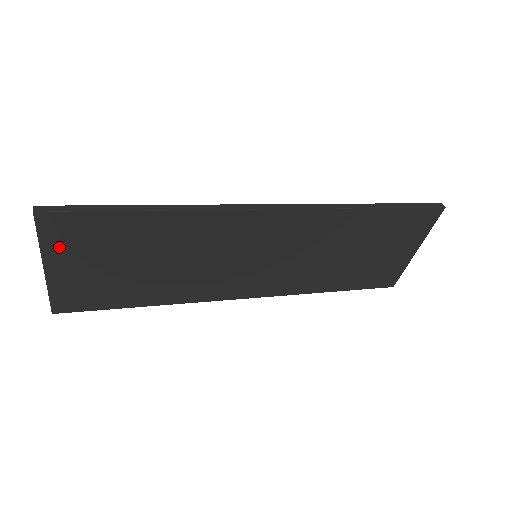
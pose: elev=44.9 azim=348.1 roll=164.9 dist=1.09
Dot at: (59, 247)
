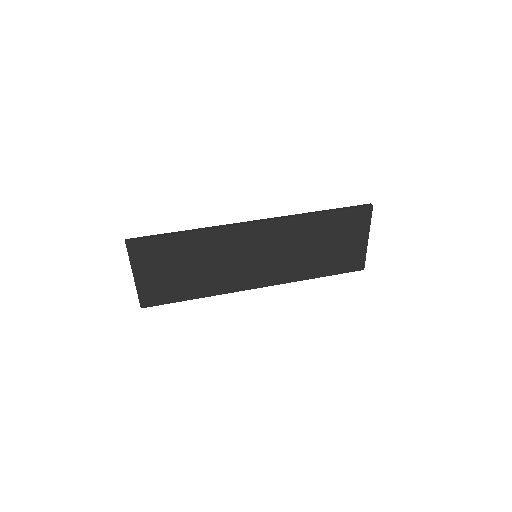
Dot at: (140, 262)
